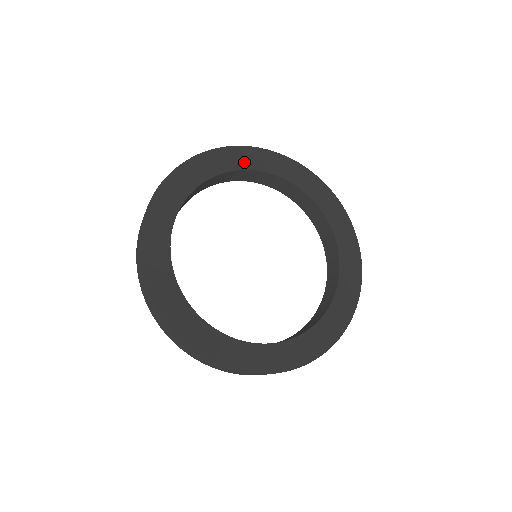
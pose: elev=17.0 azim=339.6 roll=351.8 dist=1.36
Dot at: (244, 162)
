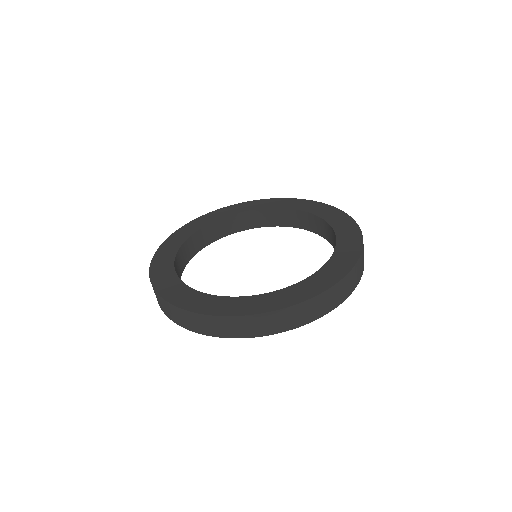
Dot at: (177, 243)
